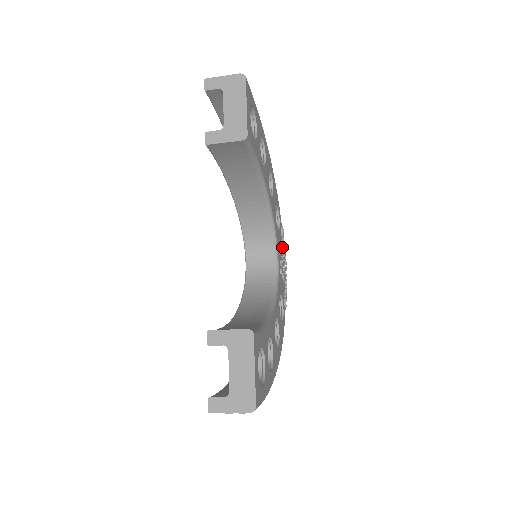
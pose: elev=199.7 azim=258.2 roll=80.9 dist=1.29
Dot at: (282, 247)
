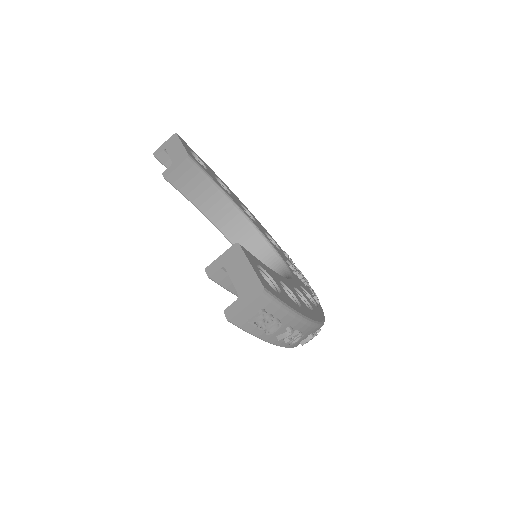
Dot at: occluded
